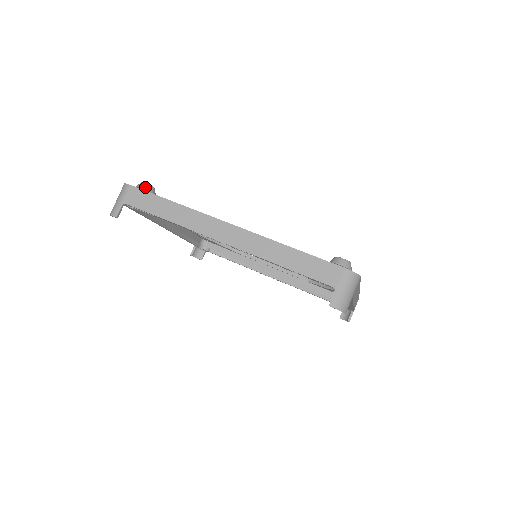
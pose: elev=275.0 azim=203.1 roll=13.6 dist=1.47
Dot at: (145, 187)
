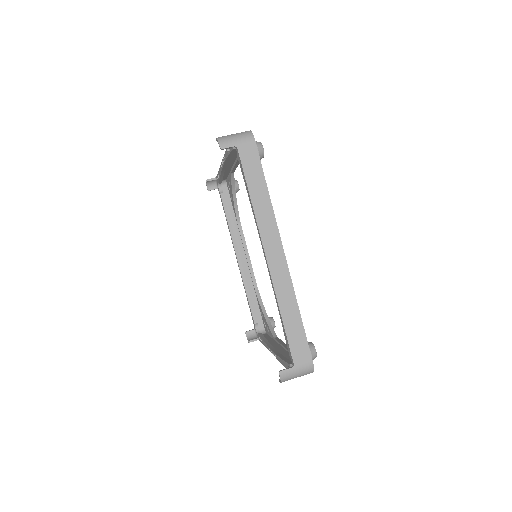
Dot at: occluded
